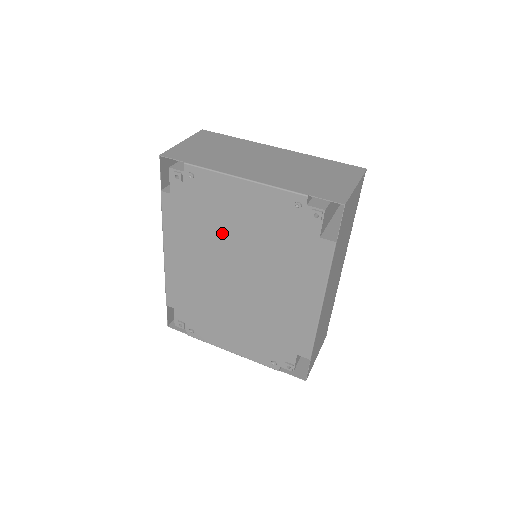
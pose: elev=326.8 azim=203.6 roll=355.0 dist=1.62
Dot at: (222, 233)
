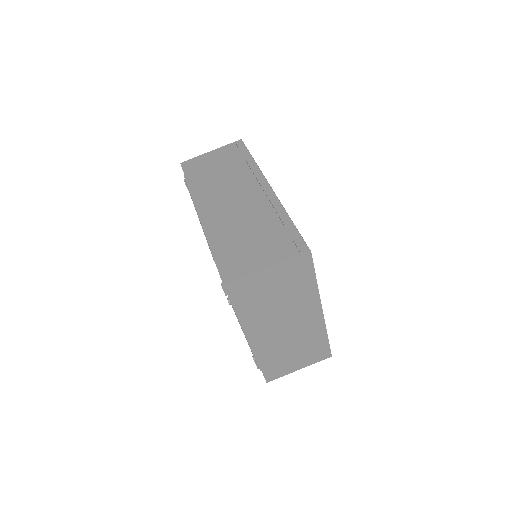
Dot at: occluded
